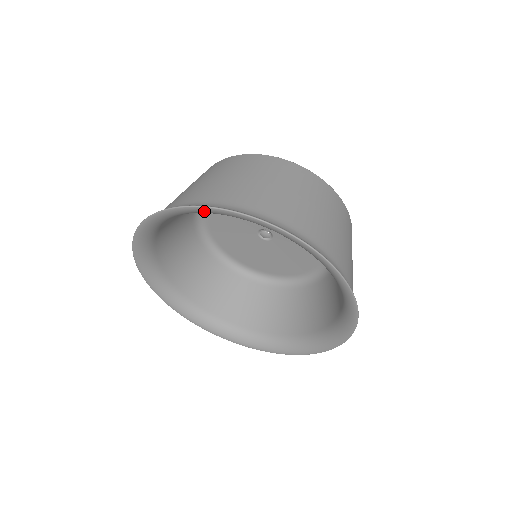
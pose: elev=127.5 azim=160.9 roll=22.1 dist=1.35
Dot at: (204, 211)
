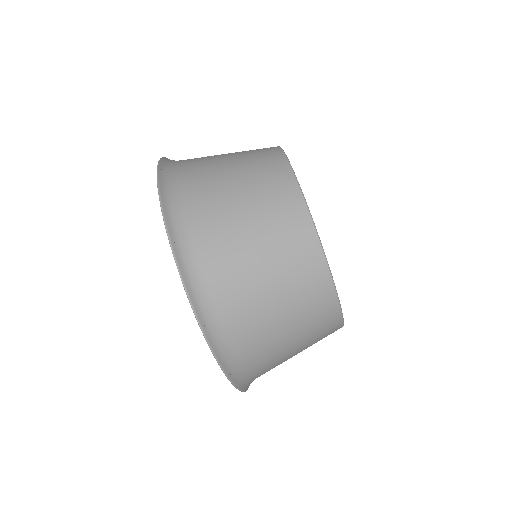
Dot at: occluded
